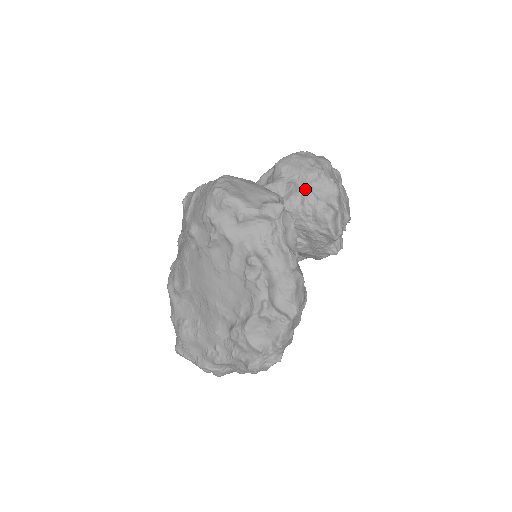
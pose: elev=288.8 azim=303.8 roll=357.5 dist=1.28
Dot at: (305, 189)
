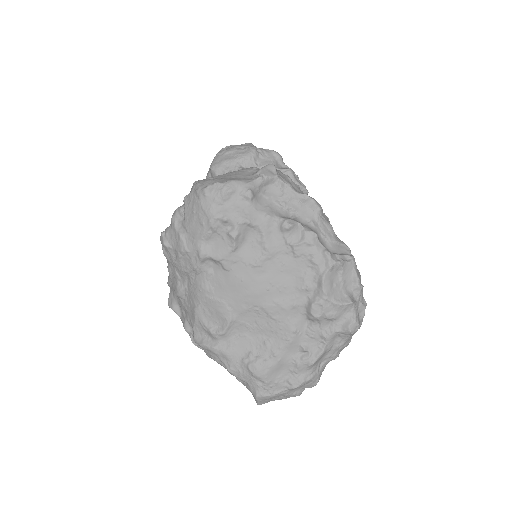
Dot at: occluded
